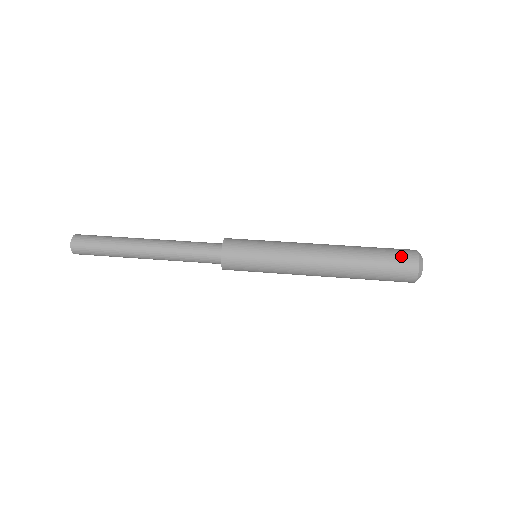
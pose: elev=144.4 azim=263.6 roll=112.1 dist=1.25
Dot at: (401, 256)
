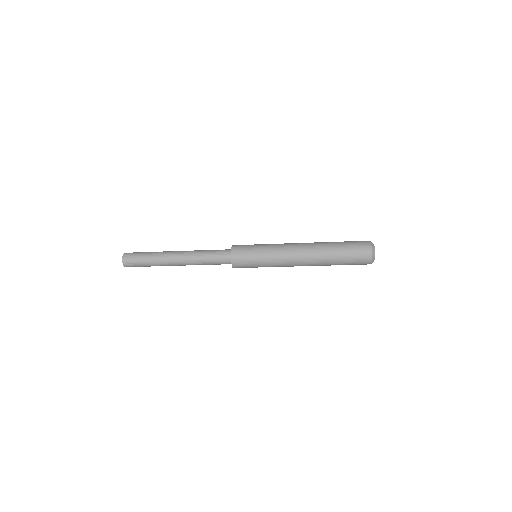
Dot at: occluded
